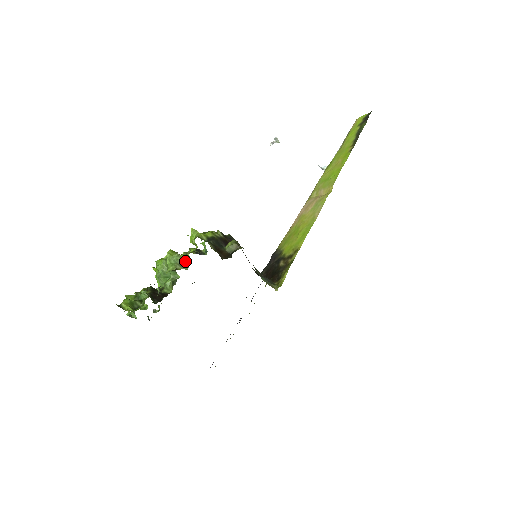
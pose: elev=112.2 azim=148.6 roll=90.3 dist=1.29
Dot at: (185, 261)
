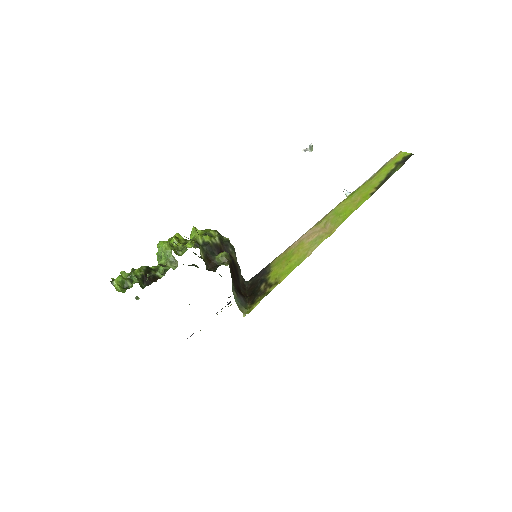
Dot at: (176, 260)
